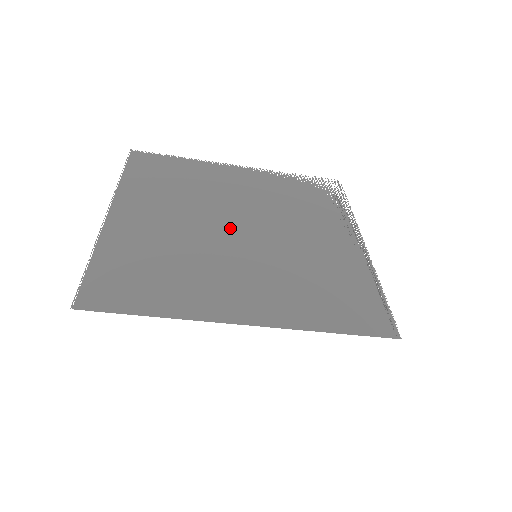
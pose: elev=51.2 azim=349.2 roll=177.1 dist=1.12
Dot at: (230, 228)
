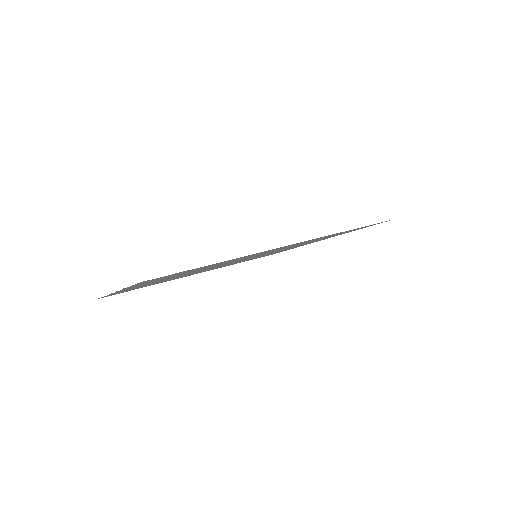
Dot at: occluded
